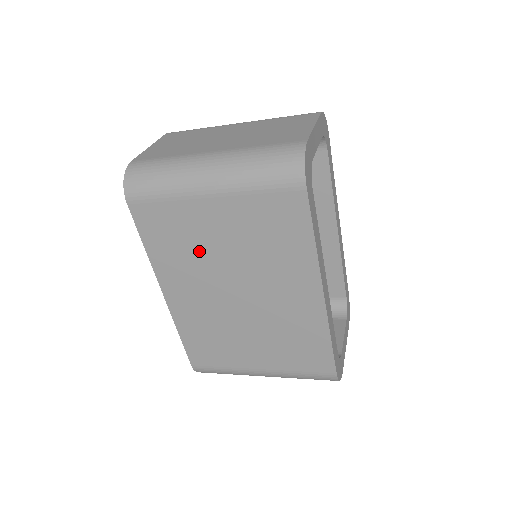
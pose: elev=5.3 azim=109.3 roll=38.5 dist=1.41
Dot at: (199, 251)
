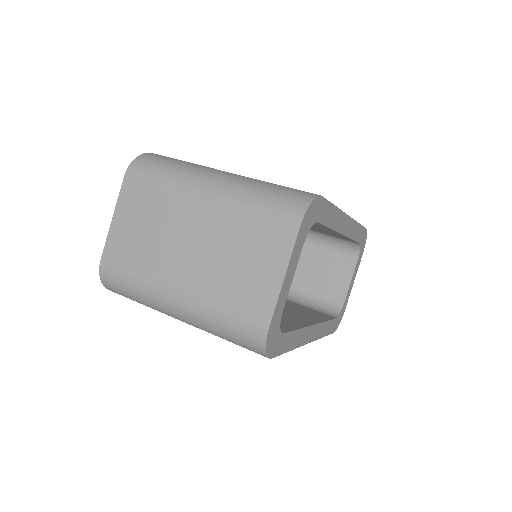
Dot at: occluded
